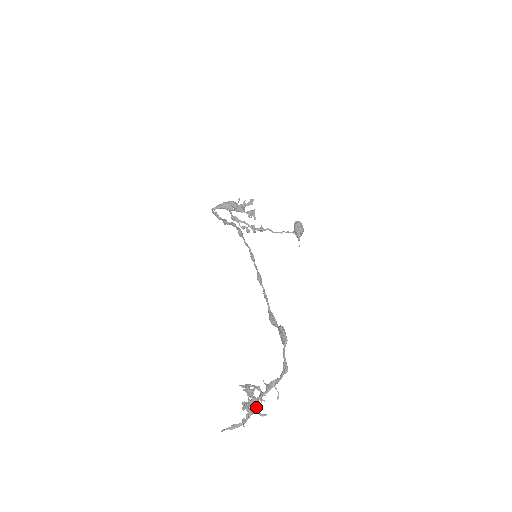
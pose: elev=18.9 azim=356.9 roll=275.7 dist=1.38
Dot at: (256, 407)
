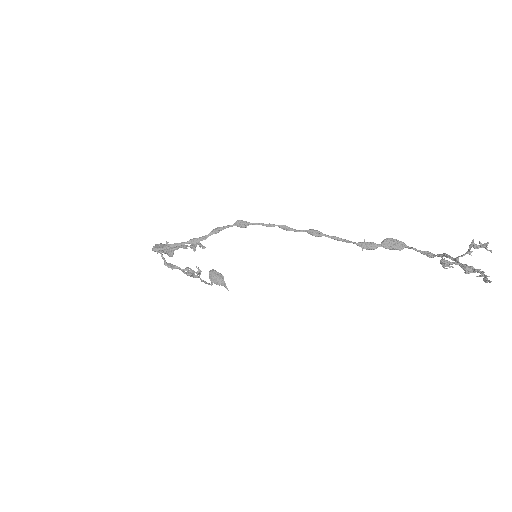
Dot at: (469, 267)
